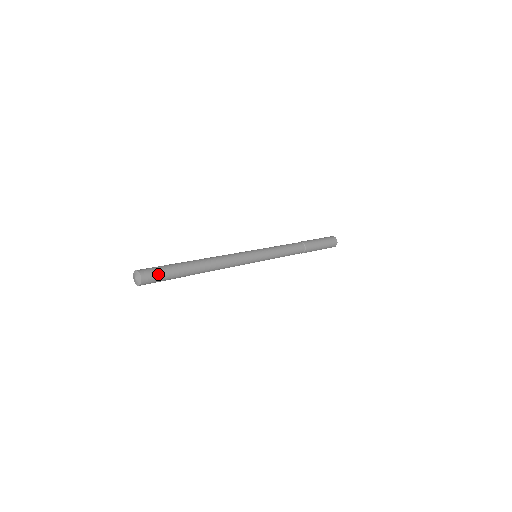
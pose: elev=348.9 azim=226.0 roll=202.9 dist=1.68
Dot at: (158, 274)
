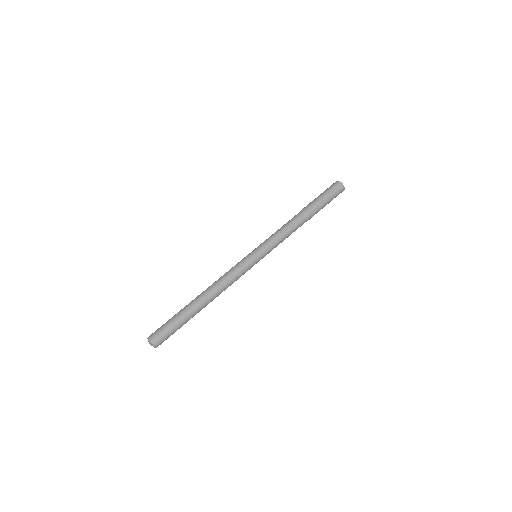
Dot at: (167, 333)
